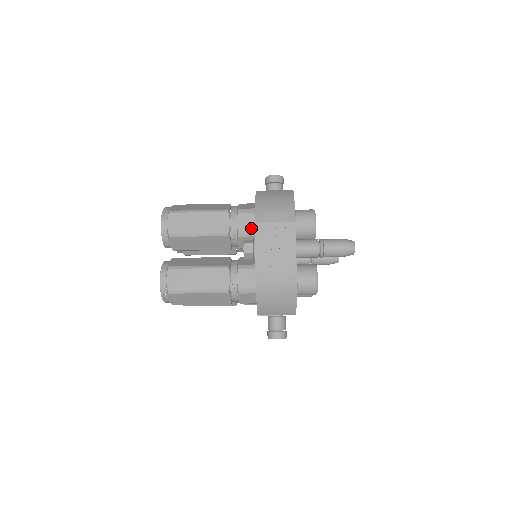
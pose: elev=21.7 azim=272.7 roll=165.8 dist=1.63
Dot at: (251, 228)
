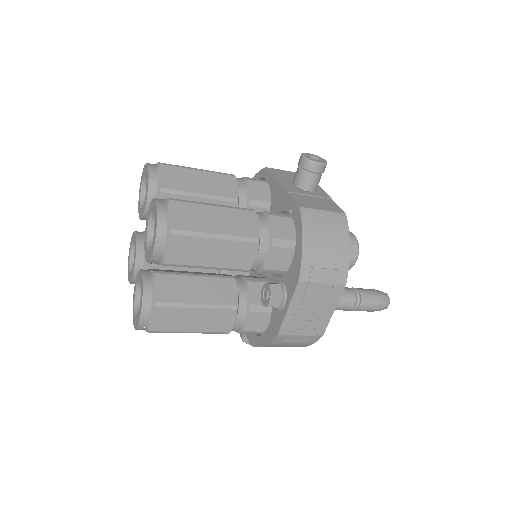
Dot at: (282, 267)
